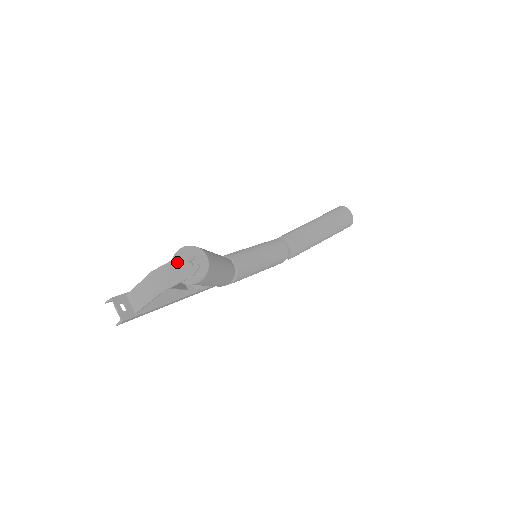
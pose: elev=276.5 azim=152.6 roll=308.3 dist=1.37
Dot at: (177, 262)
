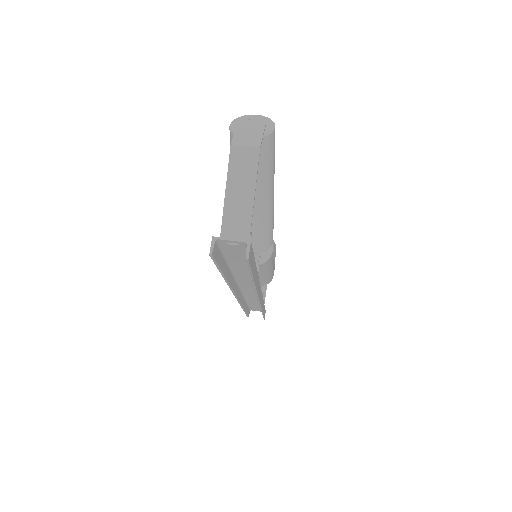
Dot at: (241, 126)
